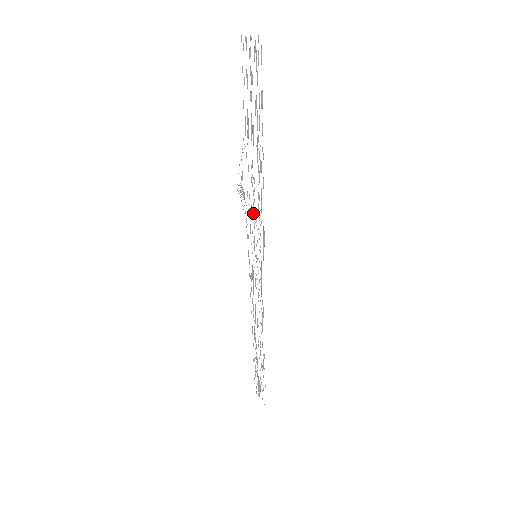
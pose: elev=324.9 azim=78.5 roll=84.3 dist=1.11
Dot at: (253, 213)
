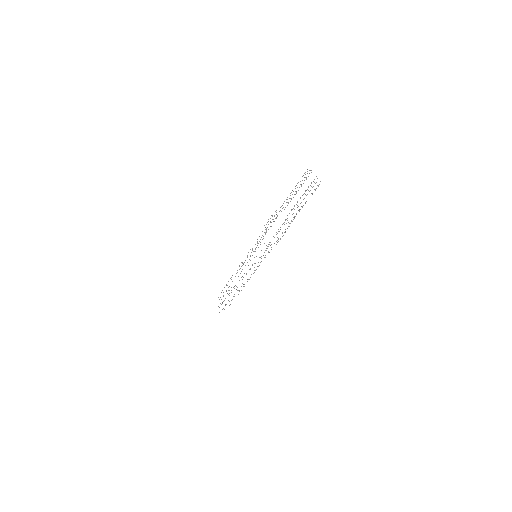
Dot at: occluded
